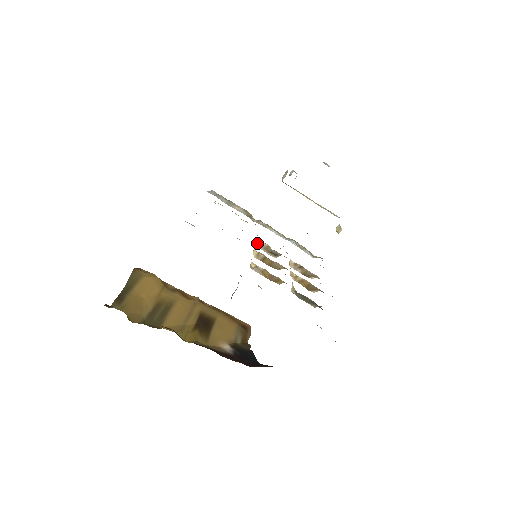
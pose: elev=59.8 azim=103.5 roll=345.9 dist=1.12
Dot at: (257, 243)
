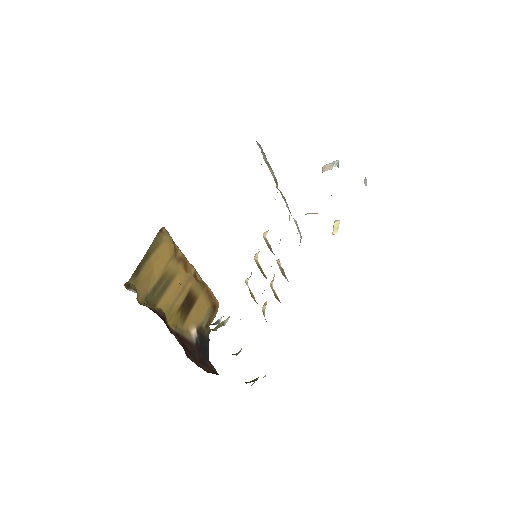
Dot at: (264, 236)
